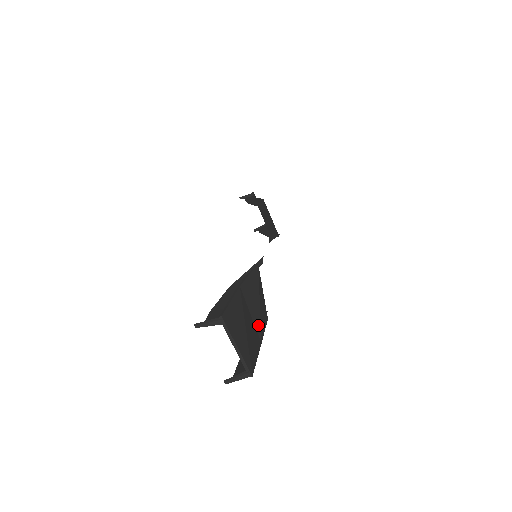
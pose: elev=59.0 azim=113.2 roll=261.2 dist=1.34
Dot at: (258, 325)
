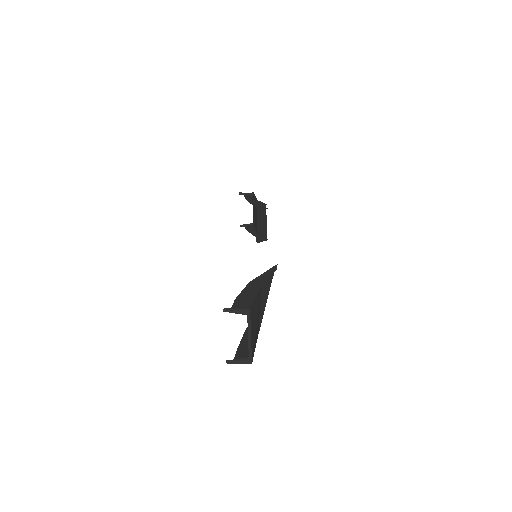
Dot at: (260, 321)
